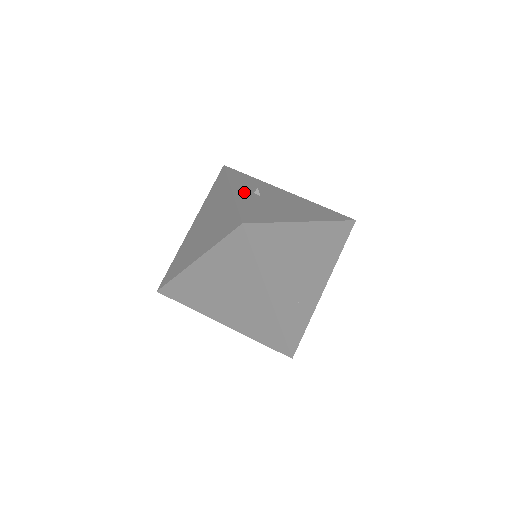
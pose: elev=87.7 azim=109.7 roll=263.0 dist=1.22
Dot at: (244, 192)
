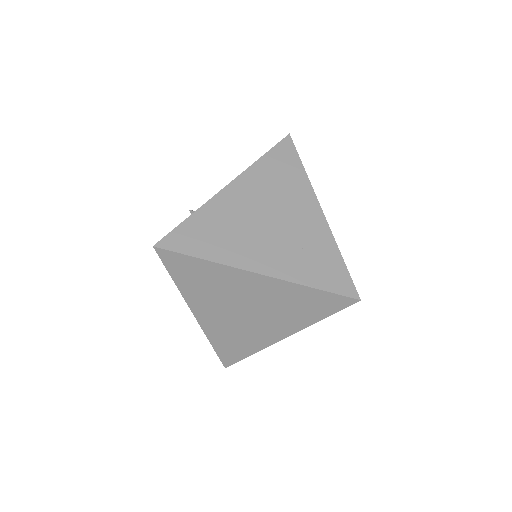
Dot at: occluded
